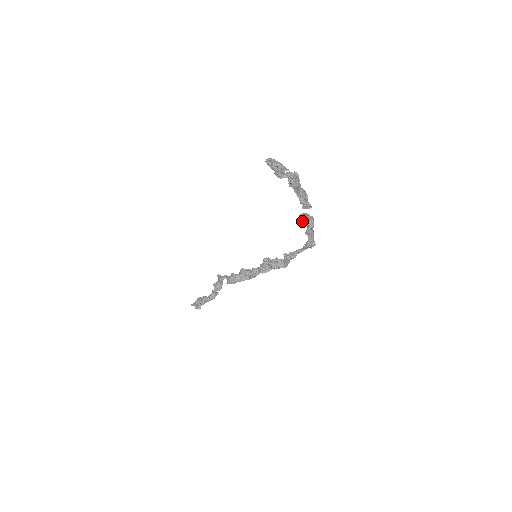
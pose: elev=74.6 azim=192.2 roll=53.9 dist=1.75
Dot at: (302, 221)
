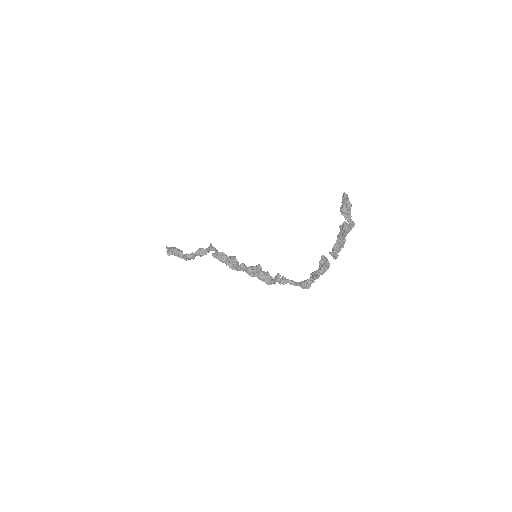
Dot at: (319, 261)
